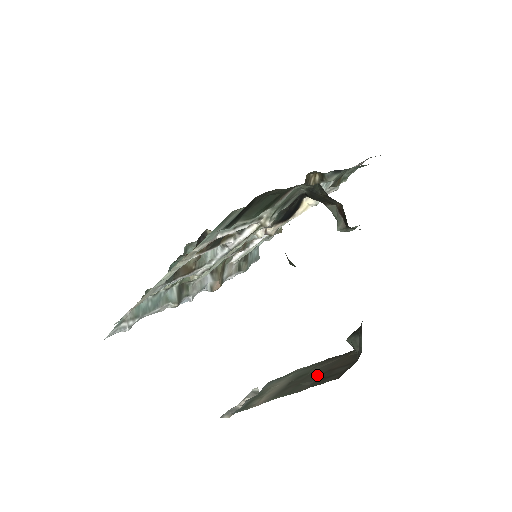
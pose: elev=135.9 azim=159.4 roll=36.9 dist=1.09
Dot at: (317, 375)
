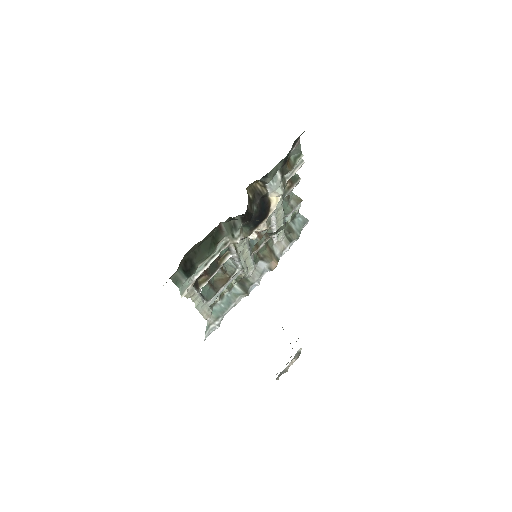
Dot at: occluded
